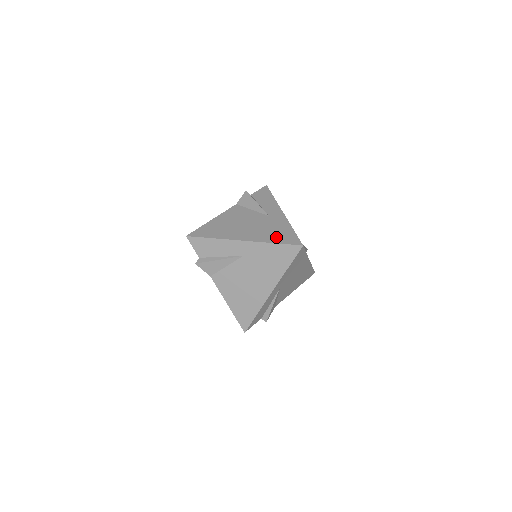
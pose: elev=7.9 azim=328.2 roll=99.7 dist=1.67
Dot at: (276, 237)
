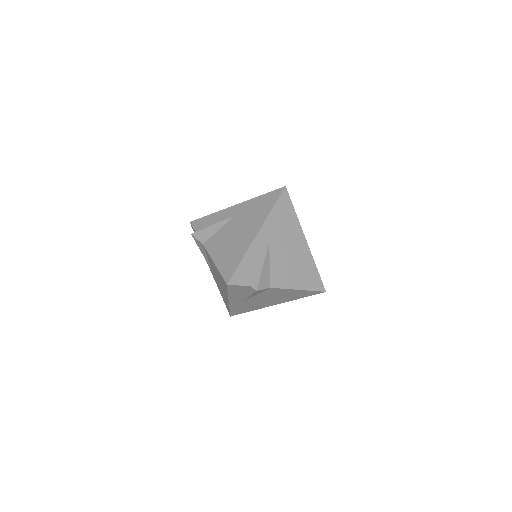
Dot at: occluded
